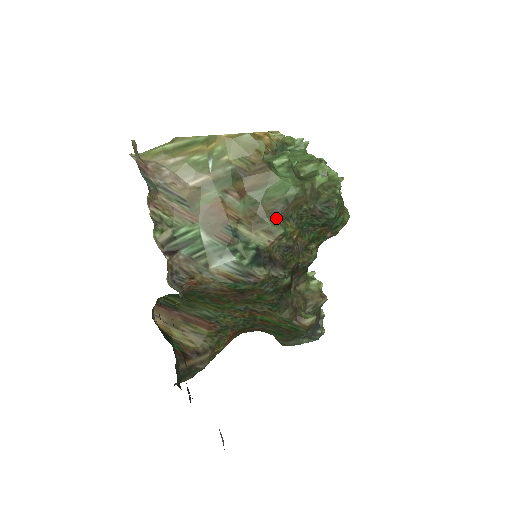
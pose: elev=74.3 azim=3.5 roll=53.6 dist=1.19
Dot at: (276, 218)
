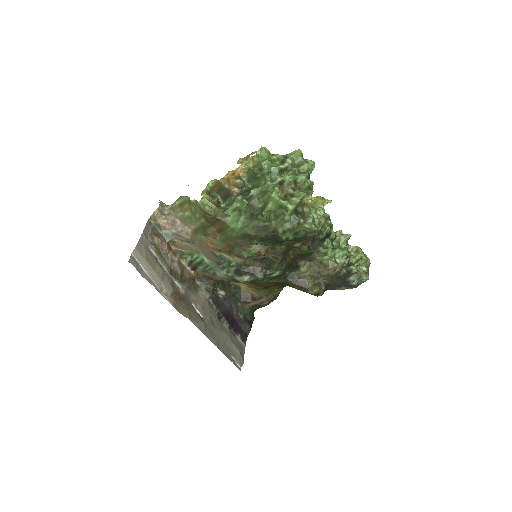
Dot at: (239, 248)
